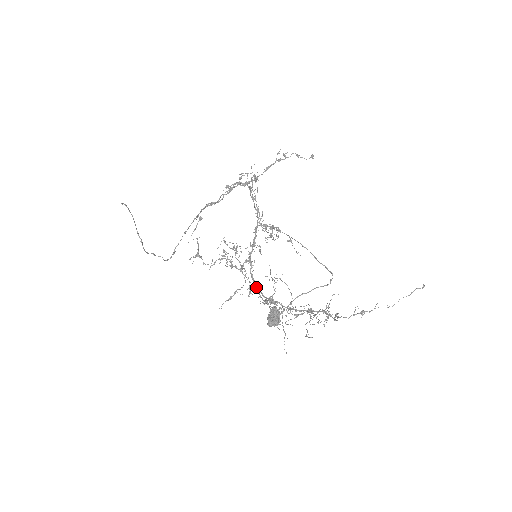
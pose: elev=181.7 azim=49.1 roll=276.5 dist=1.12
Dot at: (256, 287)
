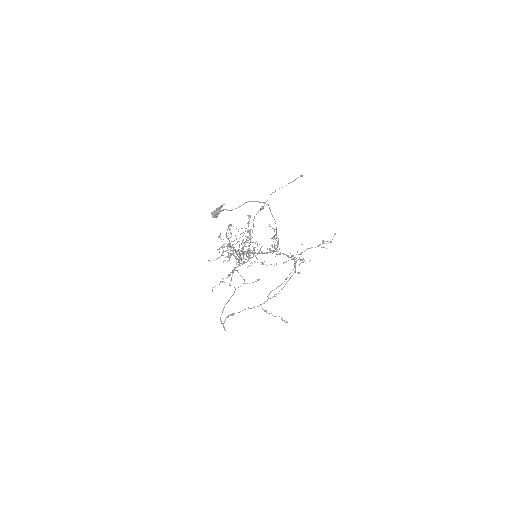
Dot at: occluded
